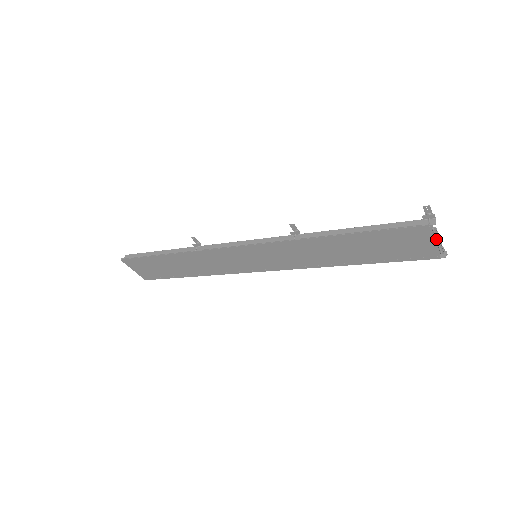
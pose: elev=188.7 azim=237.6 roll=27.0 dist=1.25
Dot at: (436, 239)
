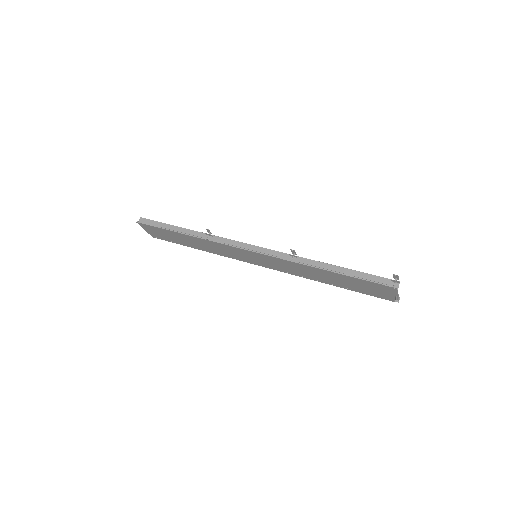
Dot at: (395, 294)
